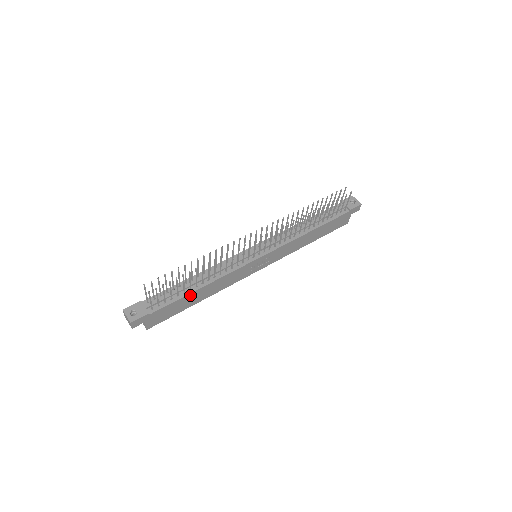
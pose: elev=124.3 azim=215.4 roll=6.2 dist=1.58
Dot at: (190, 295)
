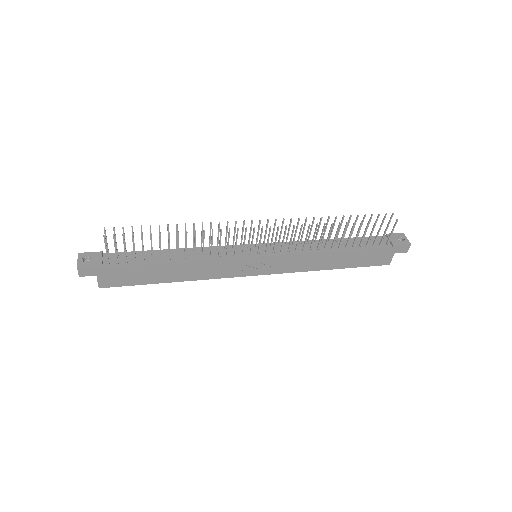
Dot at: (158, 266)
